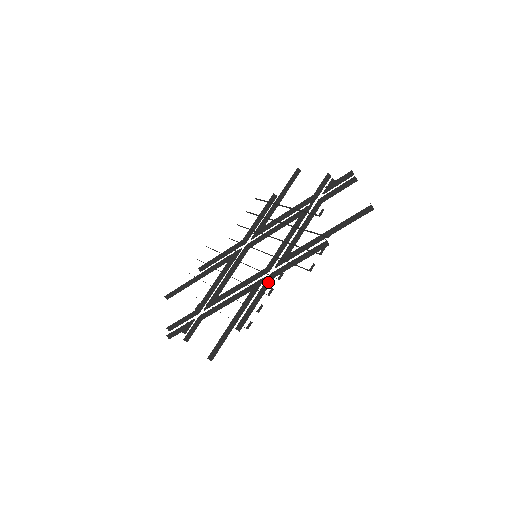
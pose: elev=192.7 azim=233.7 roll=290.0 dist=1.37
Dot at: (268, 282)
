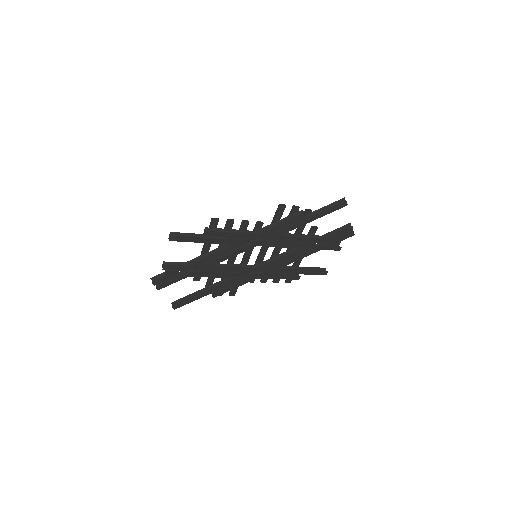
Dot at: (250, 235)
